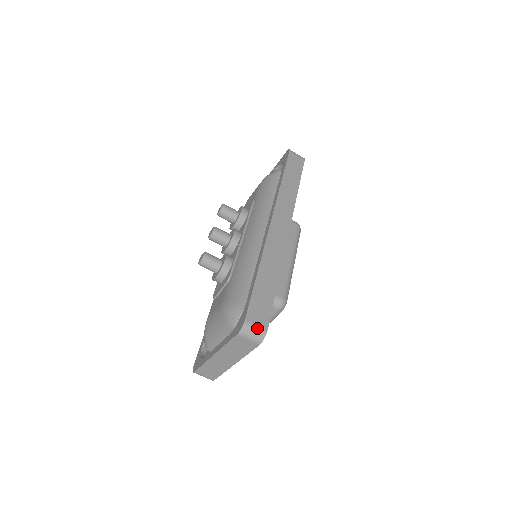
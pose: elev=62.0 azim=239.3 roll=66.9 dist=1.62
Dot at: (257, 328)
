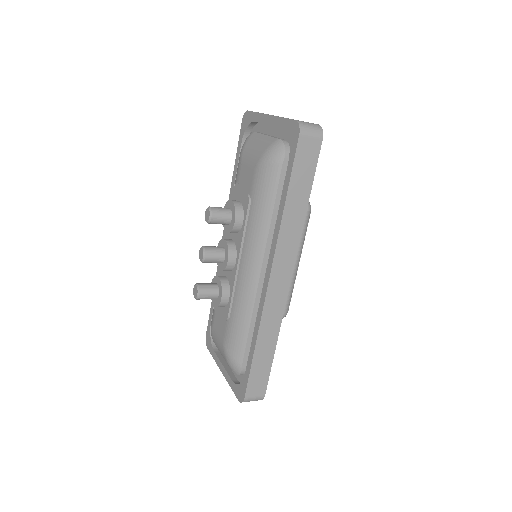
Dot at: (255, 399)
